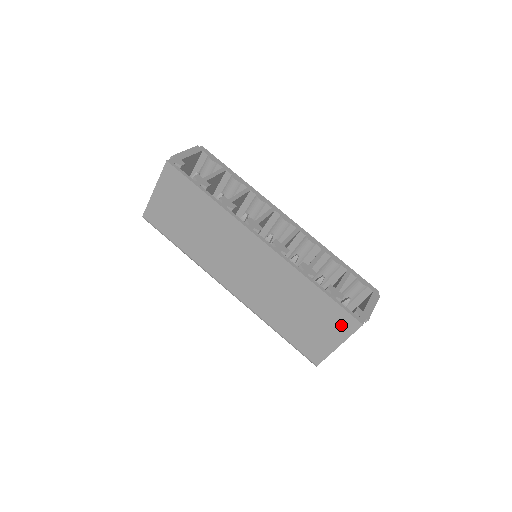
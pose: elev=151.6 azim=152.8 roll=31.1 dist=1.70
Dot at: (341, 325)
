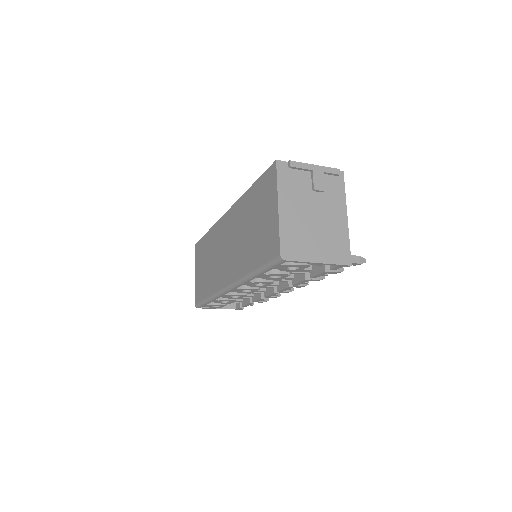
Dot at: (270, 186)
